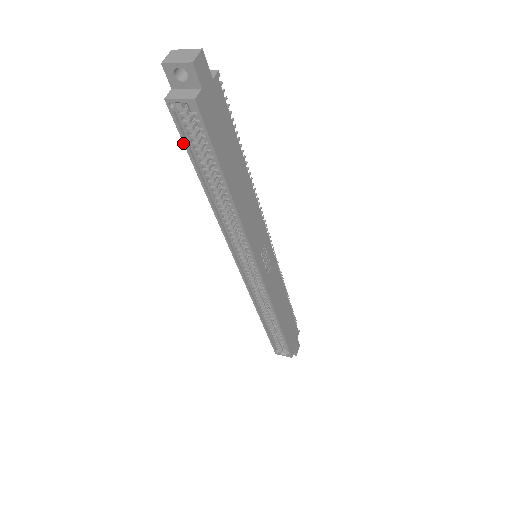
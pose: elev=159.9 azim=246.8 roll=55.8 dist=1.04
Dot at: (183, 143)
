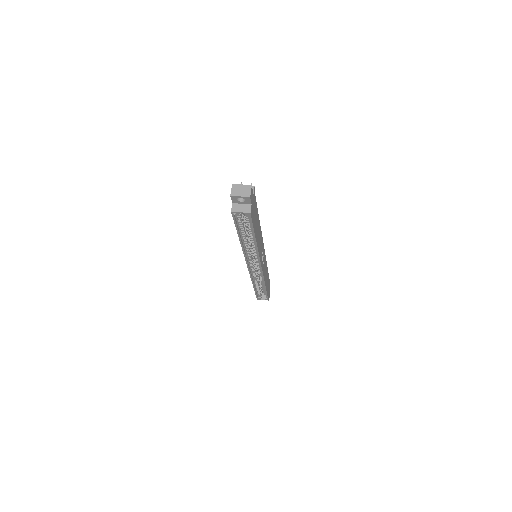
Dot at: (235, 225)
